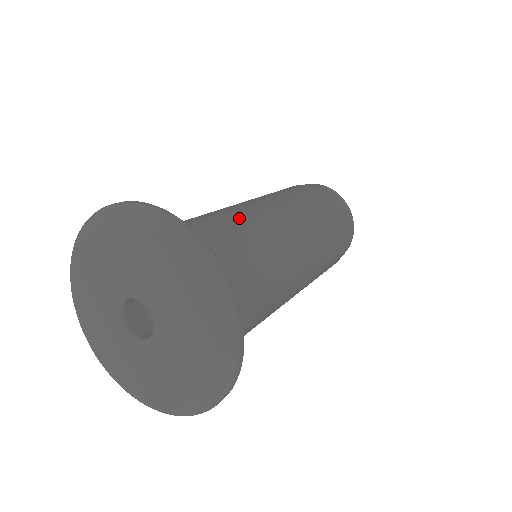
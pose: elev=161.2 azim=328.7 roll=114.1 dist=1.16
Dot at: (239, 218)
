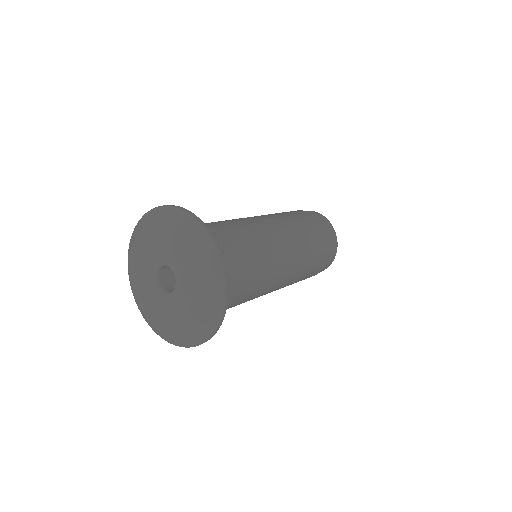
Dot at: (262, 256)
